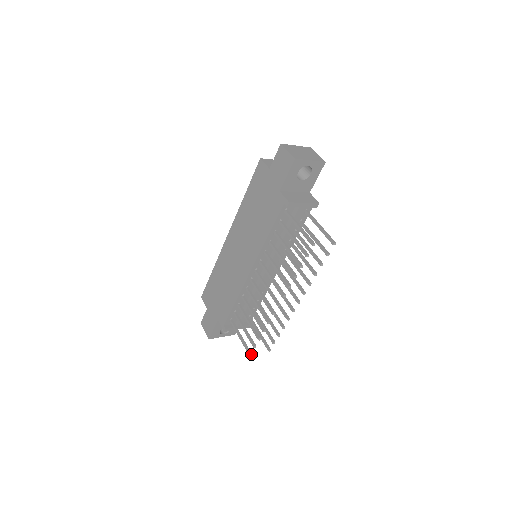
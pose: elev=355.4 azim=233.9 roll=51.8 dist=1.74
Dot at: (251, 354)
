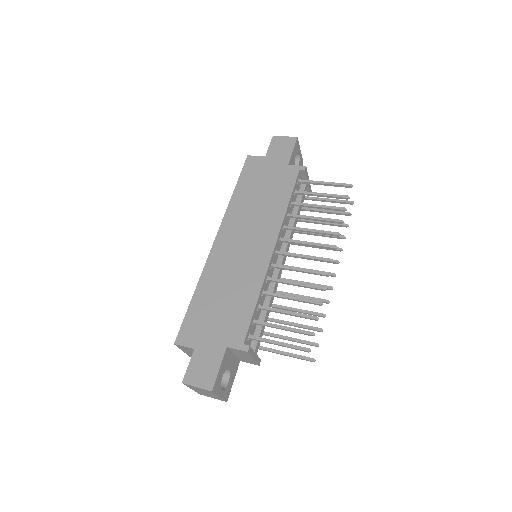
Dot at: (310, 349)
